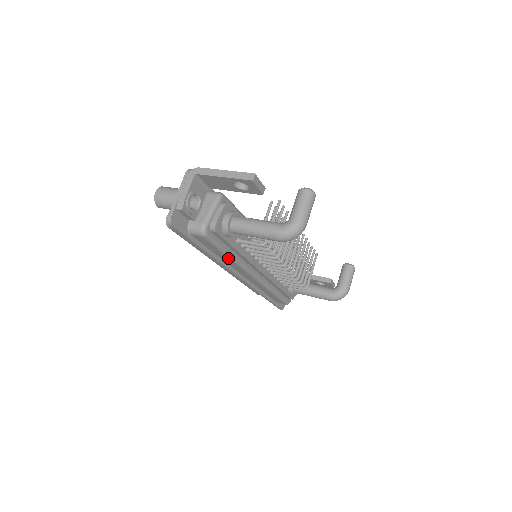
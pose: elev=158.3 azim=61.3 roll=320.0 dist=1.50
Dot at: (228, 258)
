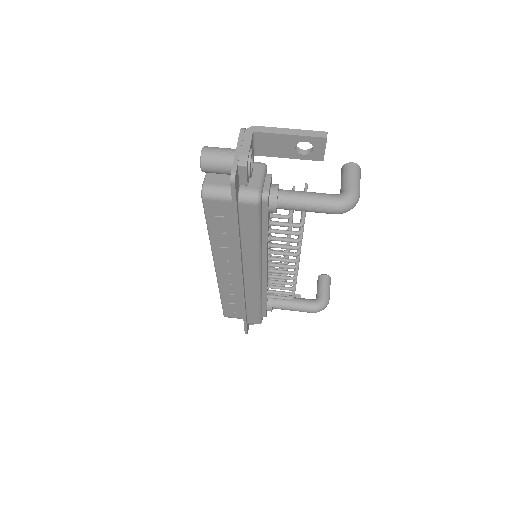
Dot at: (255, 244)
